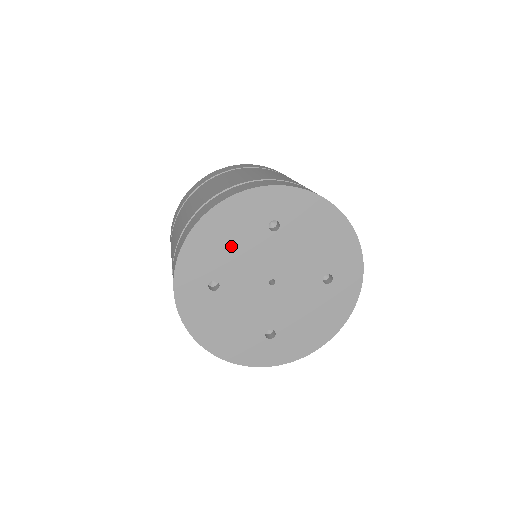
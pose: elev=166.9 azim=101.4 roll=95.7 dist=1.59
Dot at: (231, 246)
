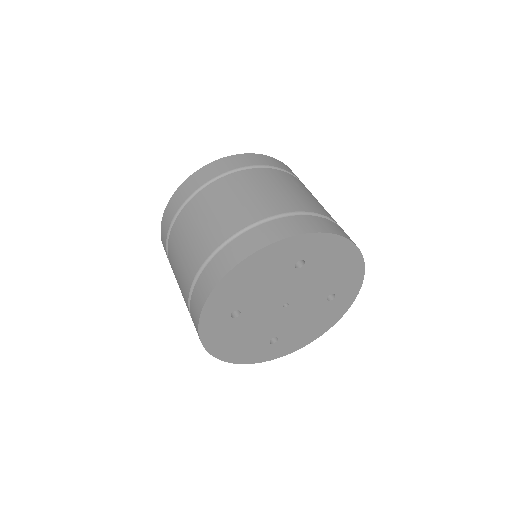
Dot at: (258, 283)
